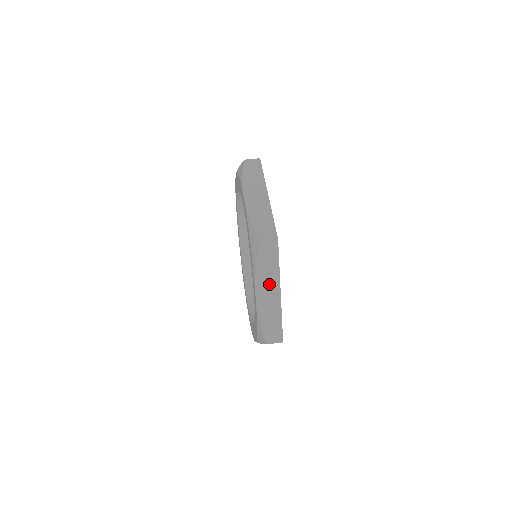
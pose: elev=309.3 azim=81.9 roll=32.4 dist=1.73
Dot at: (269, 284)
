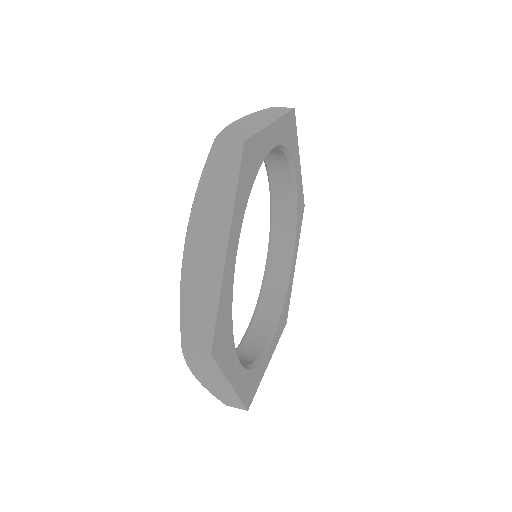
Dot at: (212, 377)
